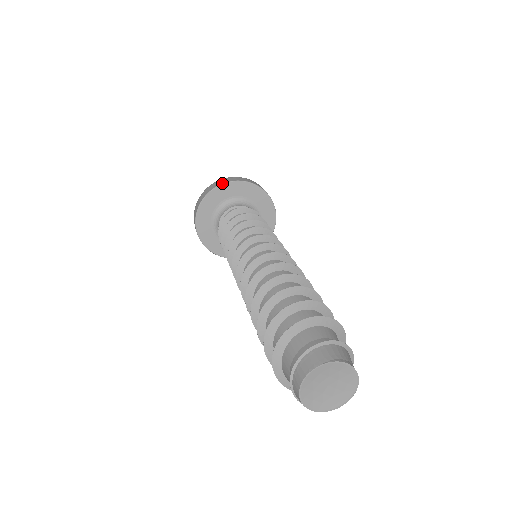
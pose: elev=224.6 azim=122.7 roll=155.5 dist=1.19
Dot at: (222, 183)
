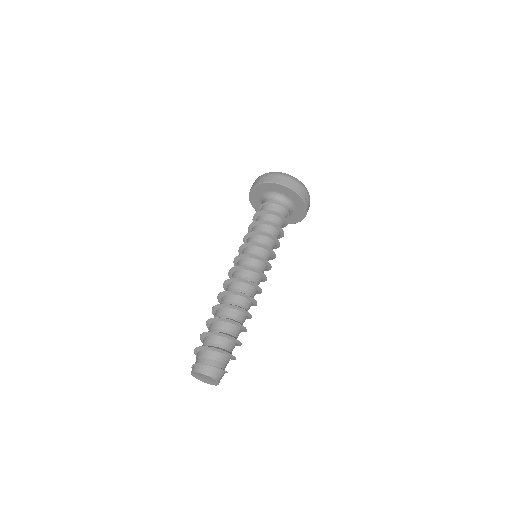
Dot at: (286, 186)
